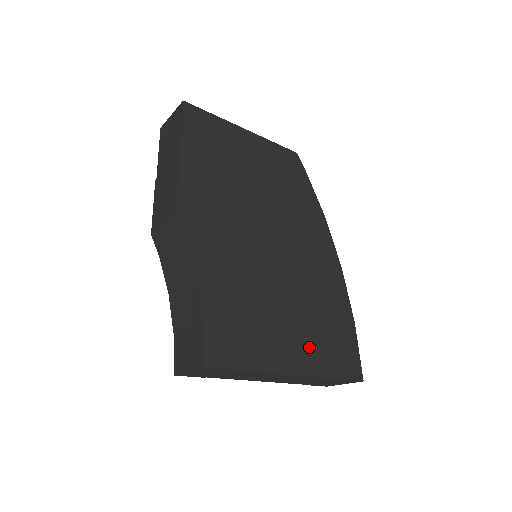
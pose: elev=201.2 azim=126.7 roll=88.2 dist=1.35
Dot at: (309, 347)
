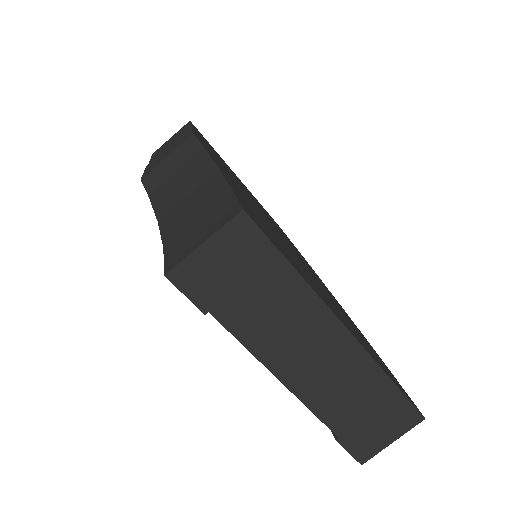
Dot at: (349, 327)
